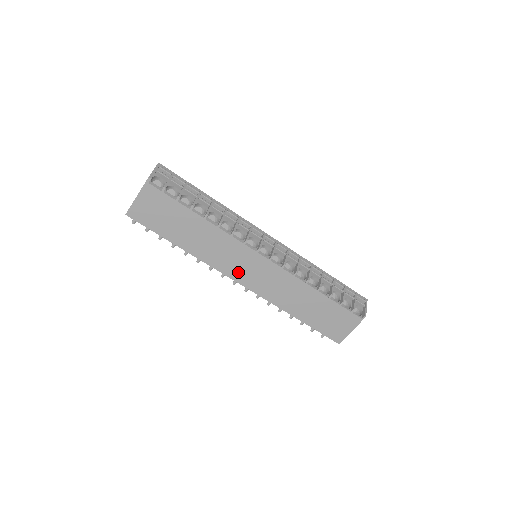
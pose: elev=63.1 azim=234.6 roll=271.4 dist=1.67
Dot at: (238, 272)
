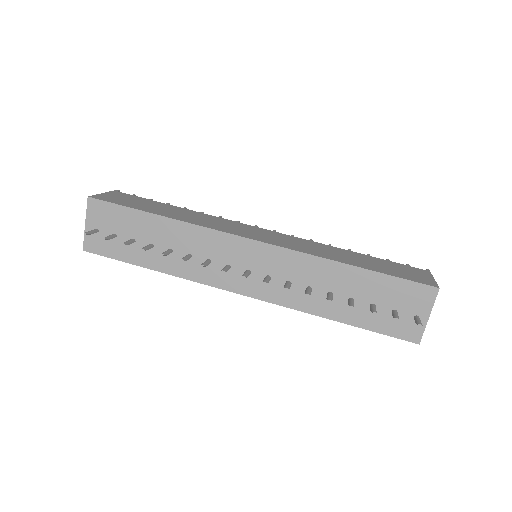
Dot at: (243, 233)
